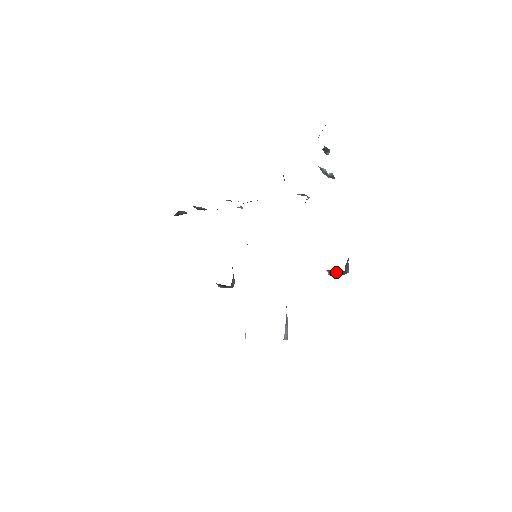
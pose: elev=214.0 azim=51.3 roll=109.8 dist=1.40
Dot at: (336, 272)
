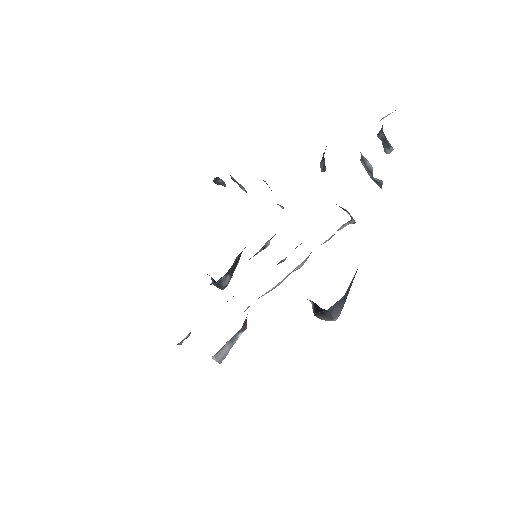
Dot at: (320, 309)
